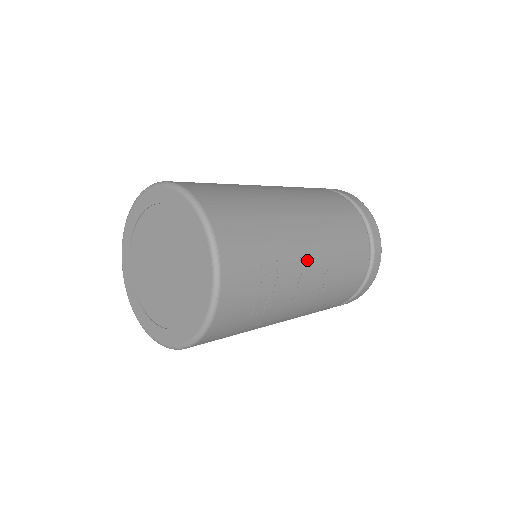
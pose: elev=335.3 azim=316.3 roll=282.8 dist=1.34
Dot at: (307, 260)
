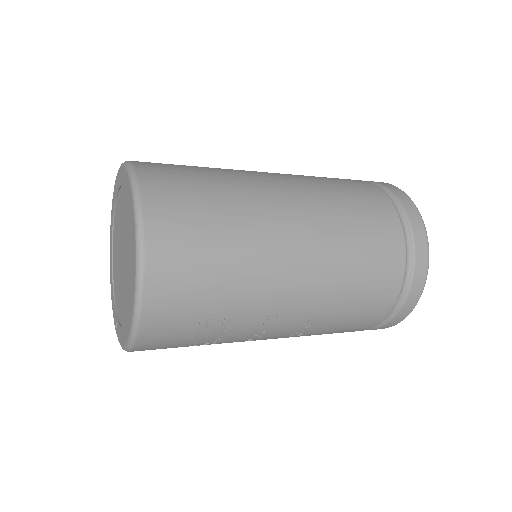
Dot at: (279, 317)
